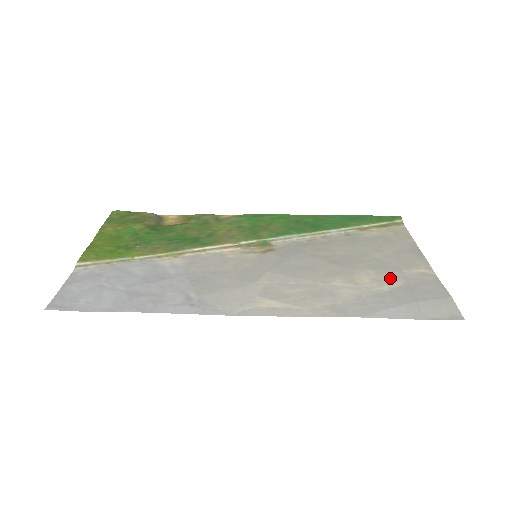
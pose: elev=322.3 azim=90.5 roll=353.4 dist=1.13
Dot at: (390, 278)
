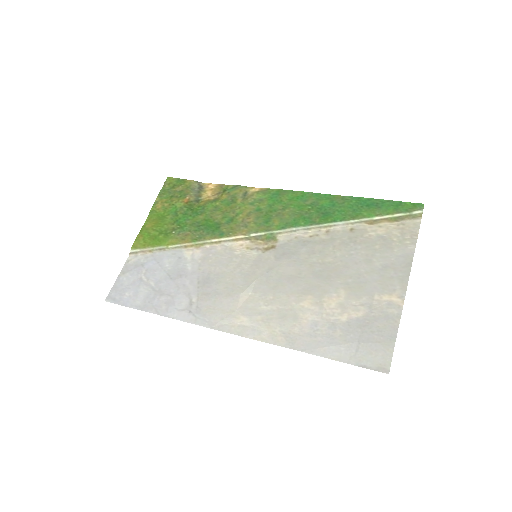
Dot at: (356, 305)
